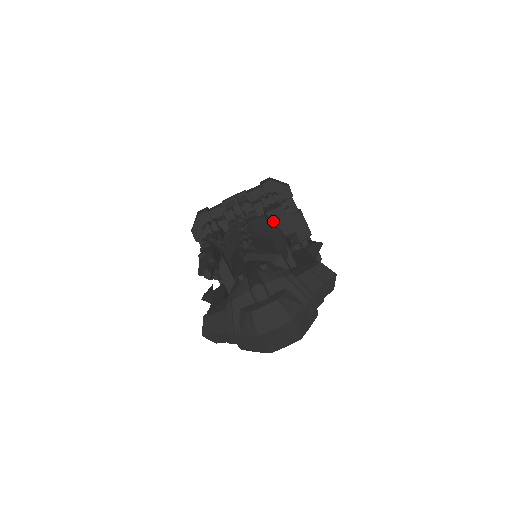
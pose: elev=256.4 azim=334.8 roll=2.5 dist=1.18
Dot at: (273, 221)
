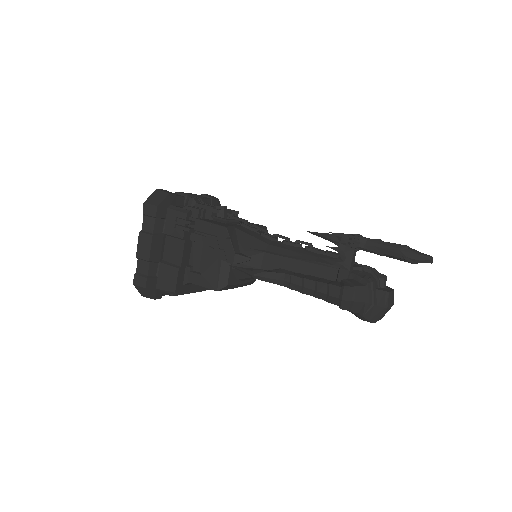
Dot at: occluded
